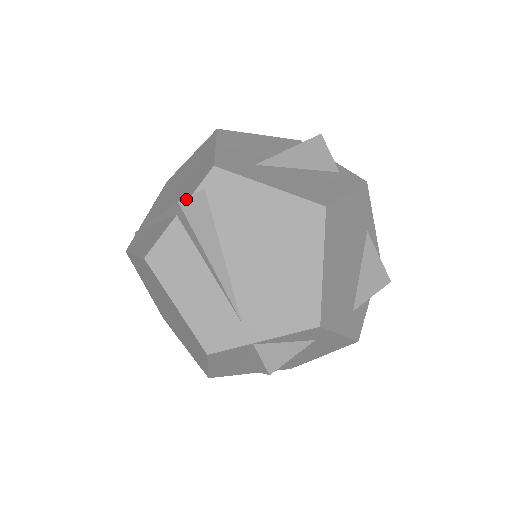
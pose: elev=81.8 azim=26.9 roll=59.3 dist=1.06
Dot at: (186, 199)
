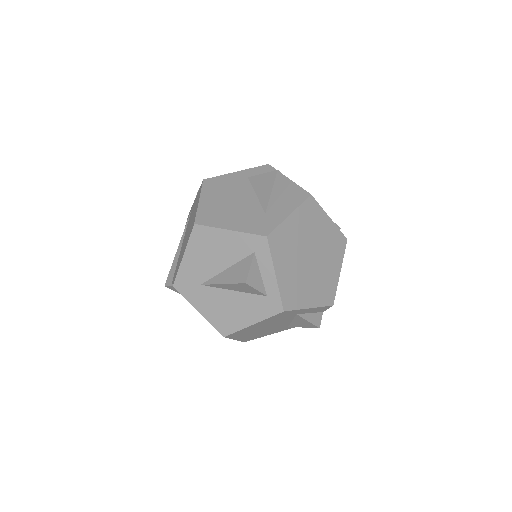
Dot at: (168, 286)
